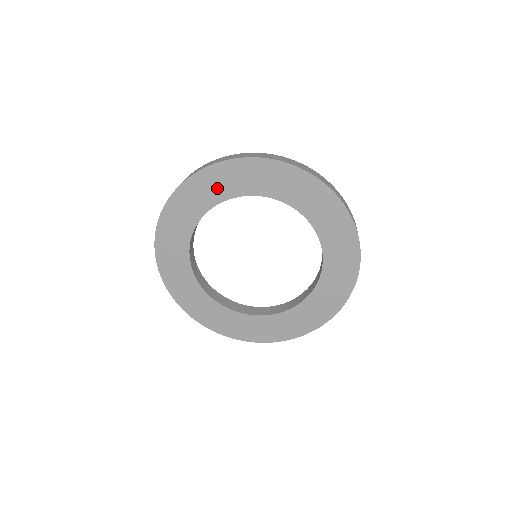
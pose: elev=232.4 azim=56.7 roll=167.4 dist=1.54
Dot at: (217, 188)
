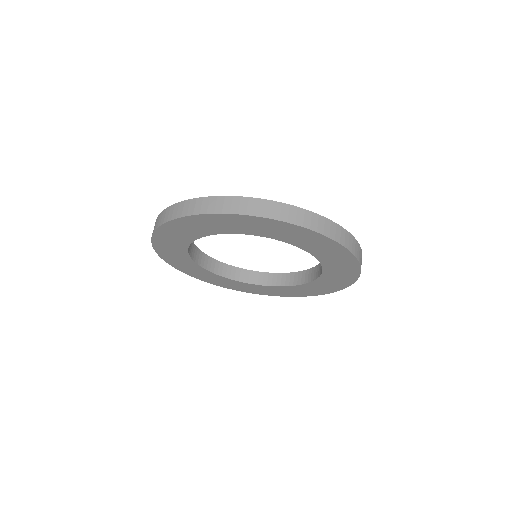
Dot at: (281, 233)
